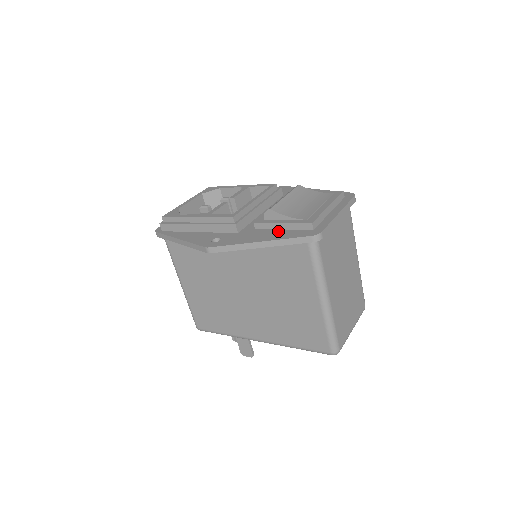
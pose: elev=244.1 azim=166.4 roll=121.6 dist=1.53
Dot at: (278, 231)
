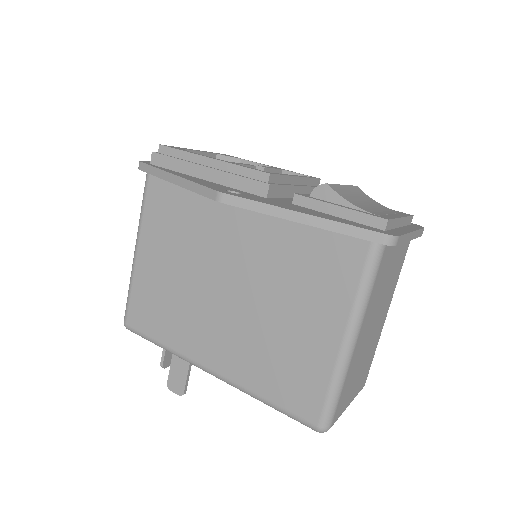
Dot at: (329, 215)
